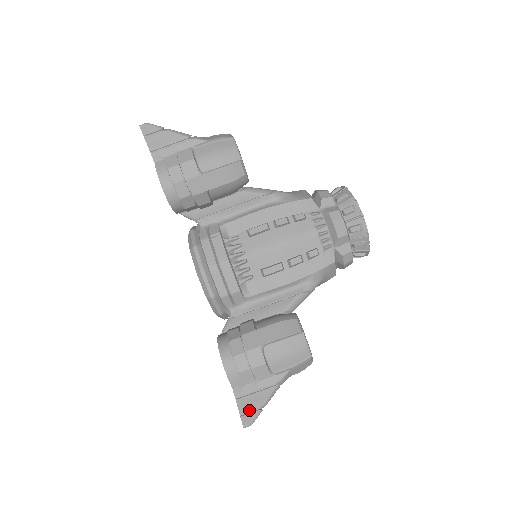
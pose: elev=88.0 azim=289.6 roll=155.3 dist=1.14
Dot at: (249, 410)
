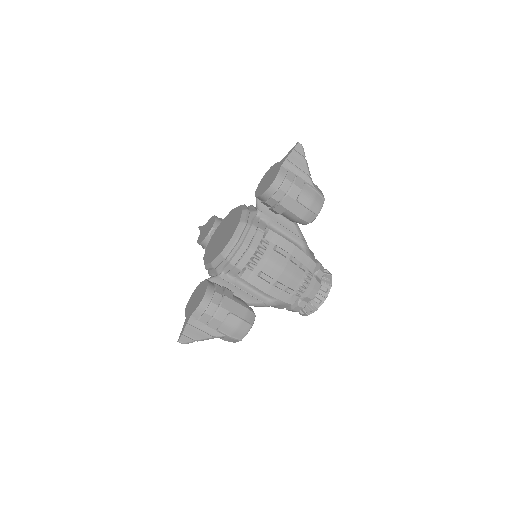
Dot at: (189, 335)
